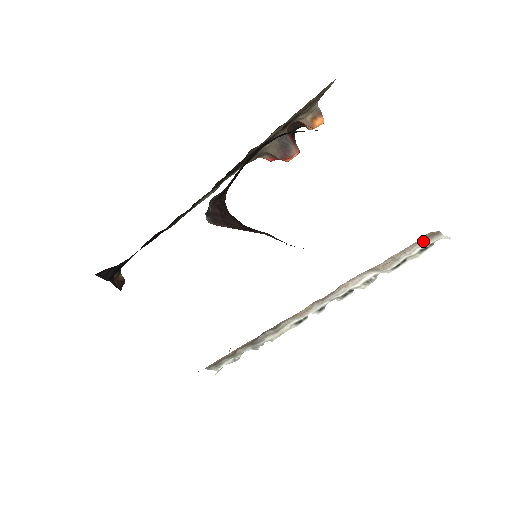
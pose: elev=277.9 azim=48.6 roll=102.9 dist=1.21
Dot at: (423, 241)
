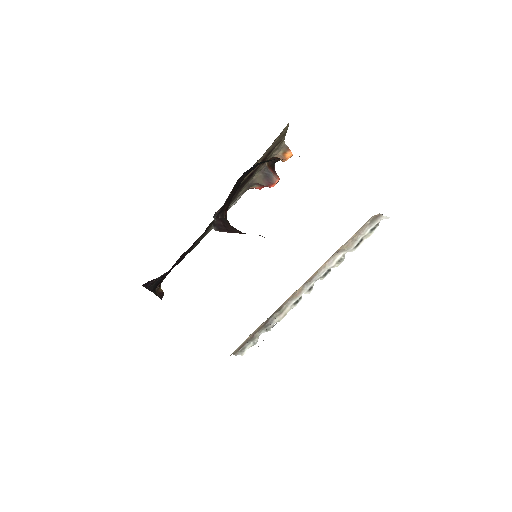
Dot at: (371, 223)
